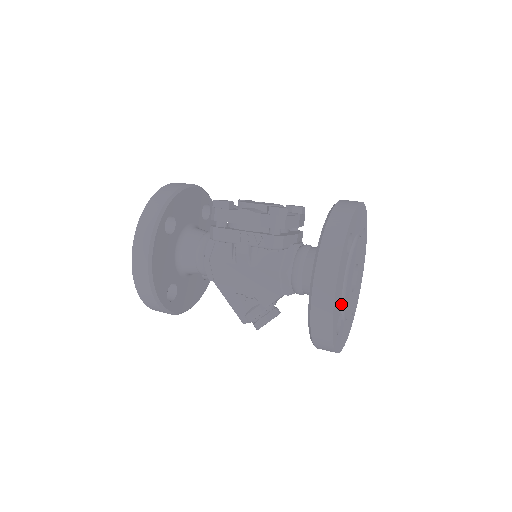
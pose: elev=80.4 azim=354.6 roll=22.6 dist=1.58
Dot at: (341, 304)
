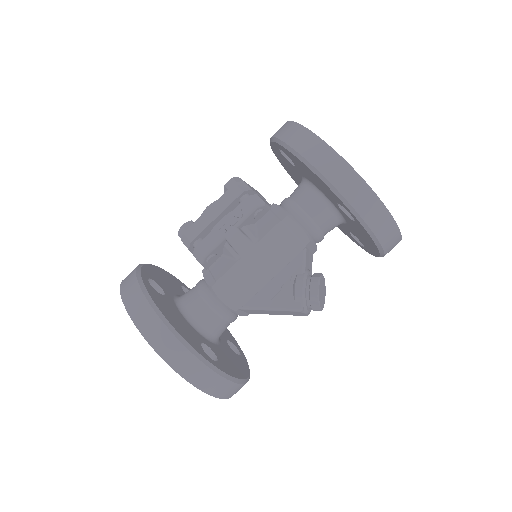
Dot at: occluded
